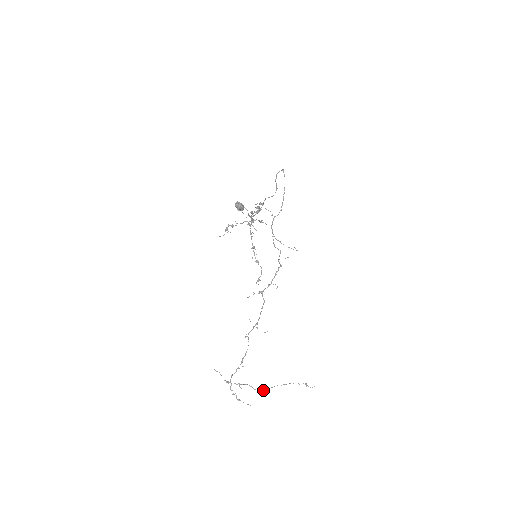
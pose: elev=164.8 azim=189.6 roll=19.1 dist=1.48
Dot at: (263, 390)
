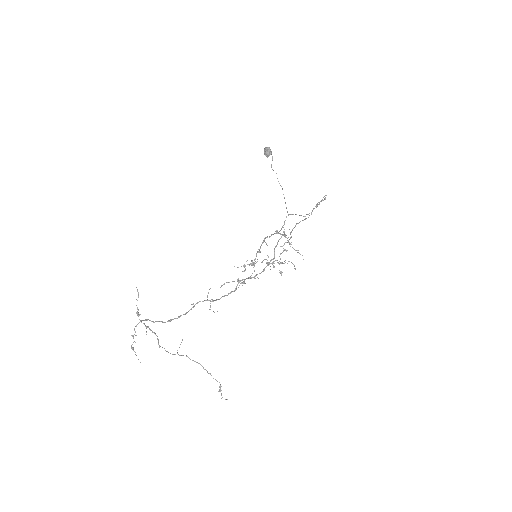
Dot at: (167, 351)
